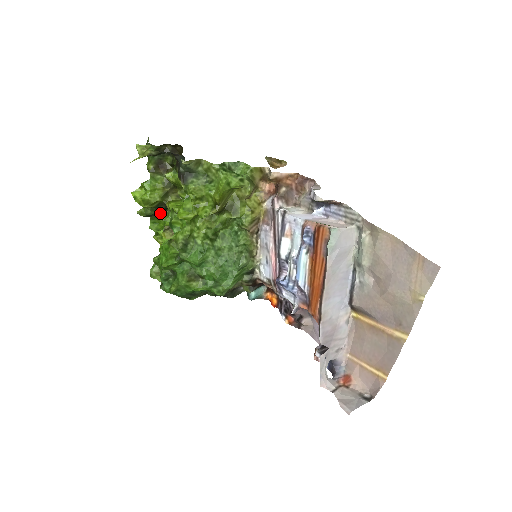
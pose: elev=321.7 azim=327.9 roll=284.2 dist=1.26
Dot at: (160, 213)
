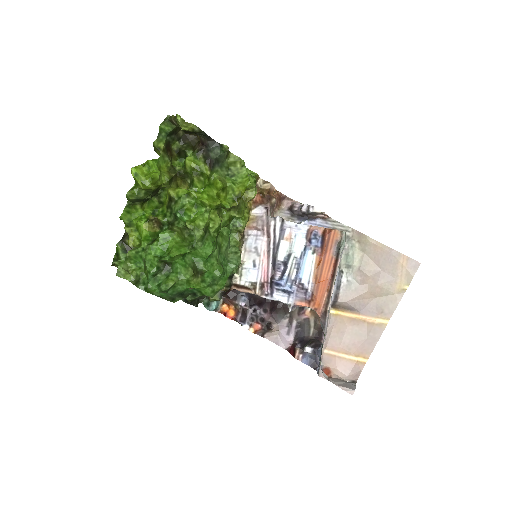
Dot at: (143, 201)
